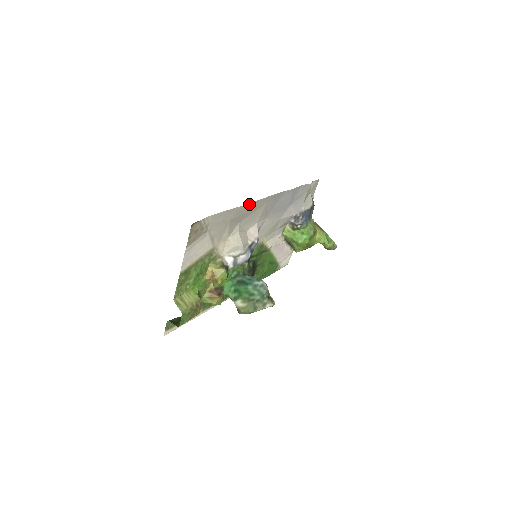
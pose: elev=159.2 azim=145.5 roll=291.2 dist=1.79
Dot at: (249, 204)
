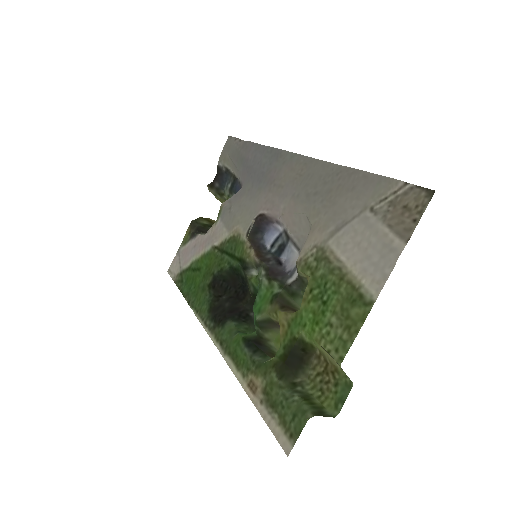
Dot at: (321, 162)
